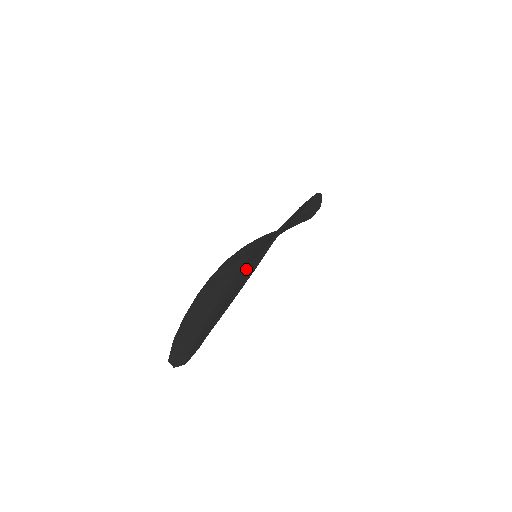
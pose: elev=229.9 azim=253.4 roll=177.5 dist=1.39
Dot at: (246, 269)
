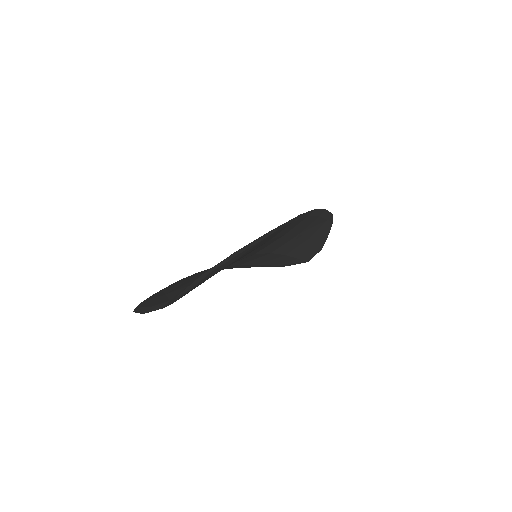
Dot at: occluded
